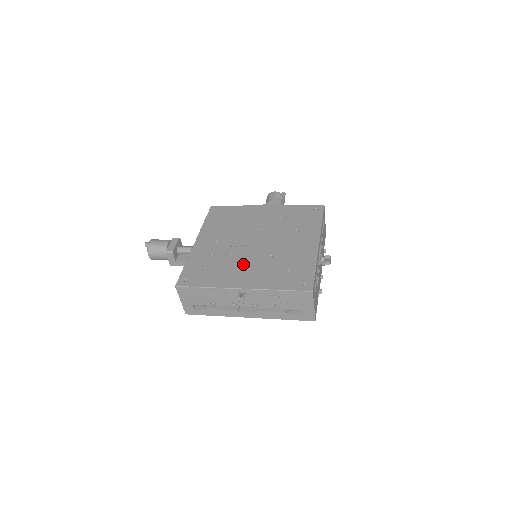
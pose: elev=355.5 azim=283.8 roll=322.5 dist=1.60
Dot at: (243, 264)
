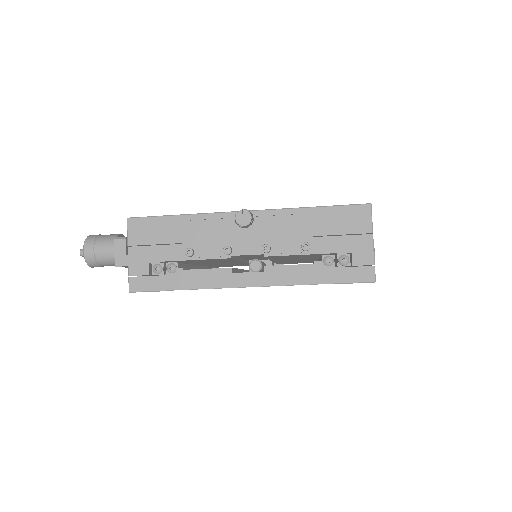
Dot at: occluded
